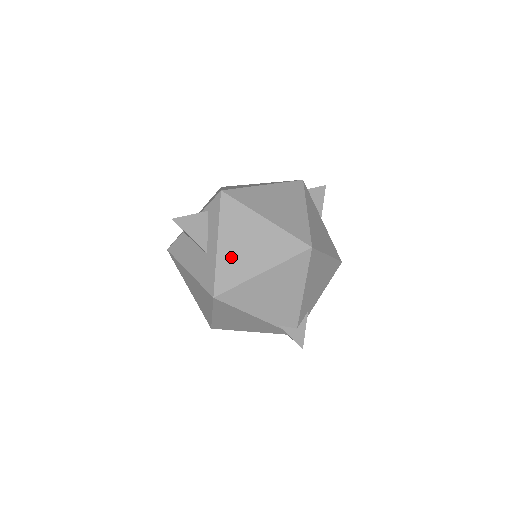
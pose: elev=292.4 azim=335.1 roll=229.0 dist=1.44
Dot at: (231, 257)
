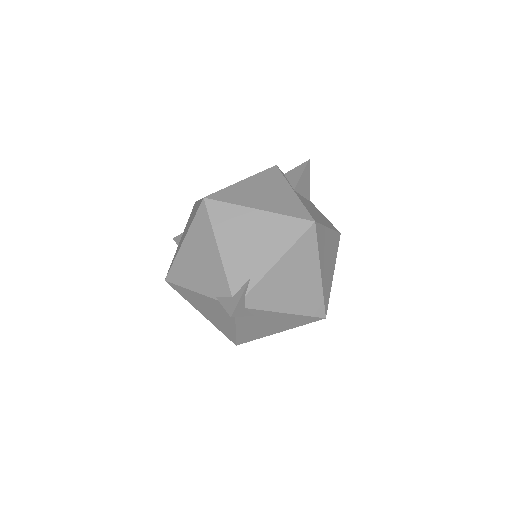
Dot at: occluded
